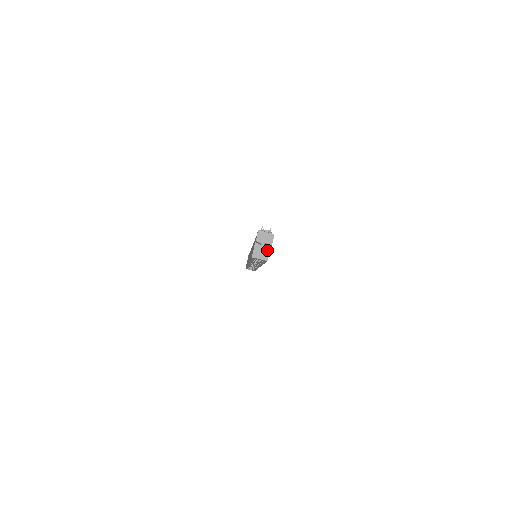
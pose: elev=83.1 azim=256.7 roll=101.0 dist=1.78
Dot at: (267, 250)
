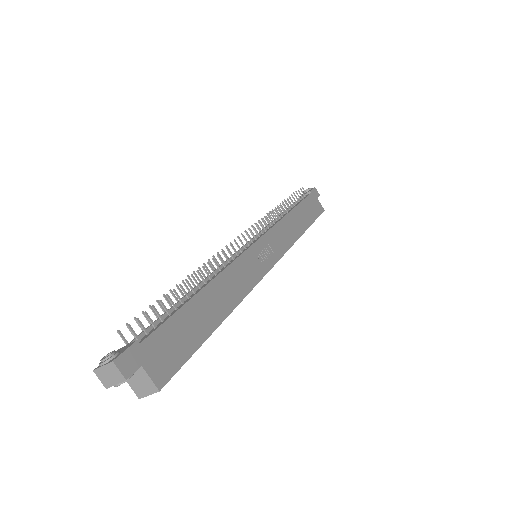
Dot at: (143, 376)
